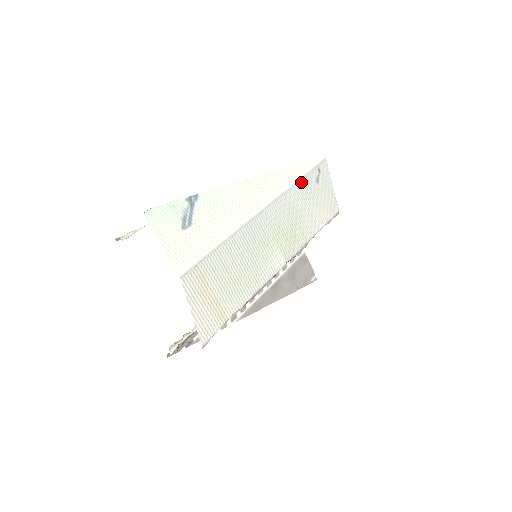
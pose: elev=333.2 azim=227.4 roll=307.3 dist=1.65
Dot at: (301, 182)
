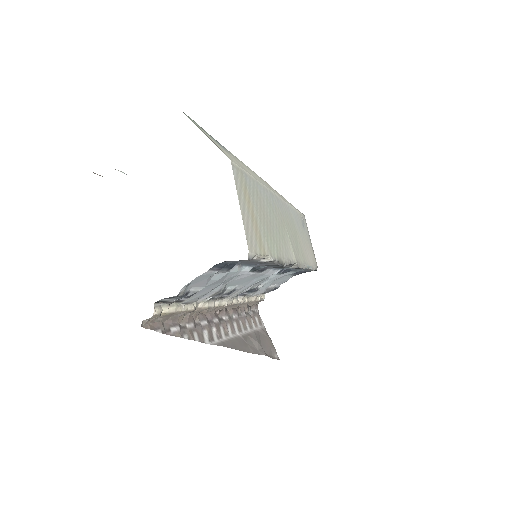
Dot at: (295, 212)
